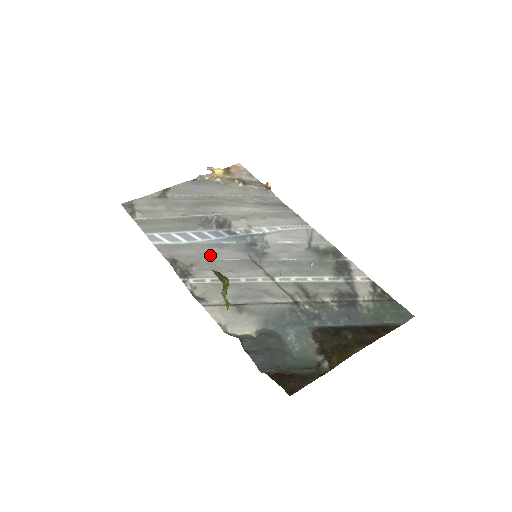
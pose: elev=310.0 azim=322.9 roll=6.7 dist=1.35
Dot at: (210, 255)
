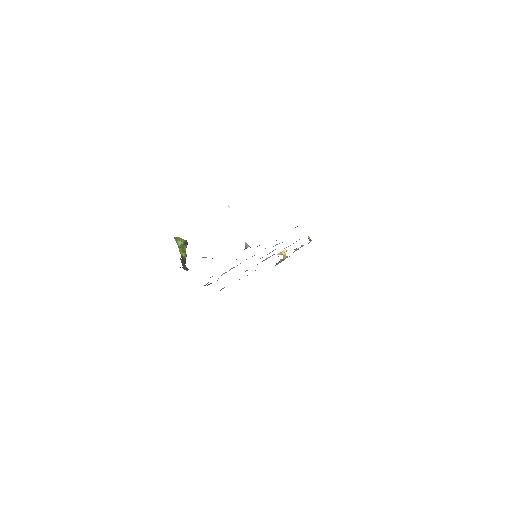
Dot at: occluded
